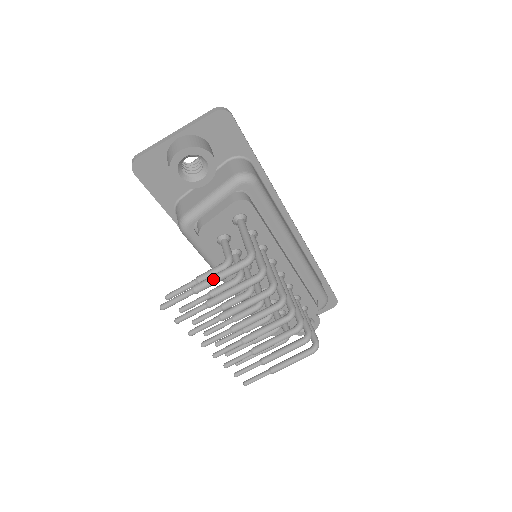
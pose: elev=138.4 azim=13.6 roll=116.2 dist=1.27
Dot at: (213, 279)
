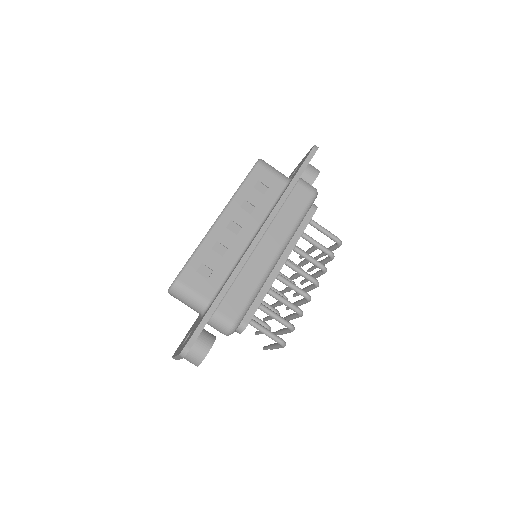
Dot at: occluded
